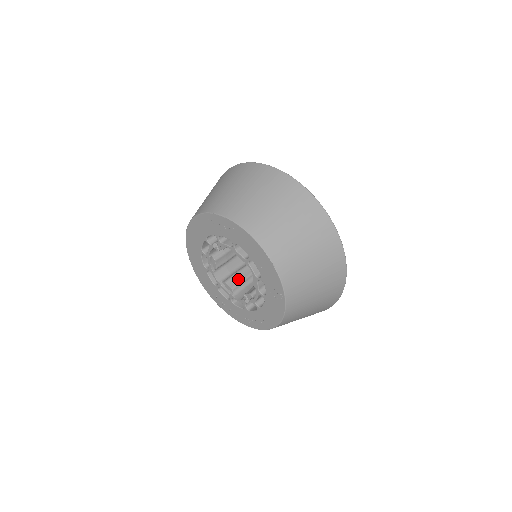
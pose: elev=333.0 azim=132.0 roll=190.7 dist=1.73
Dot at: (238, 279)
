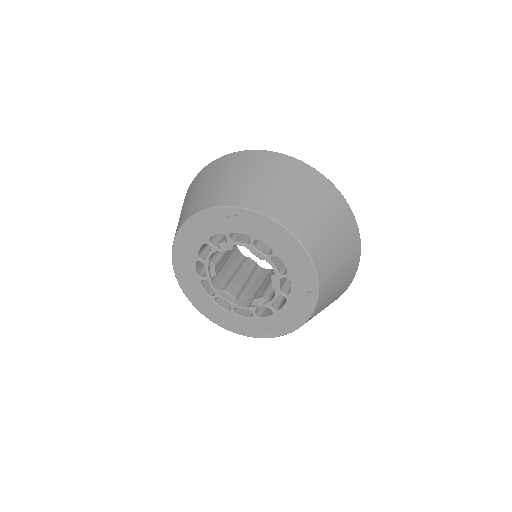
Dot at: (237, 285)
